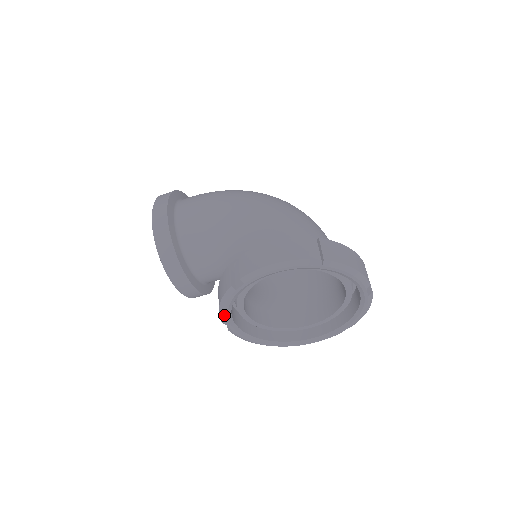
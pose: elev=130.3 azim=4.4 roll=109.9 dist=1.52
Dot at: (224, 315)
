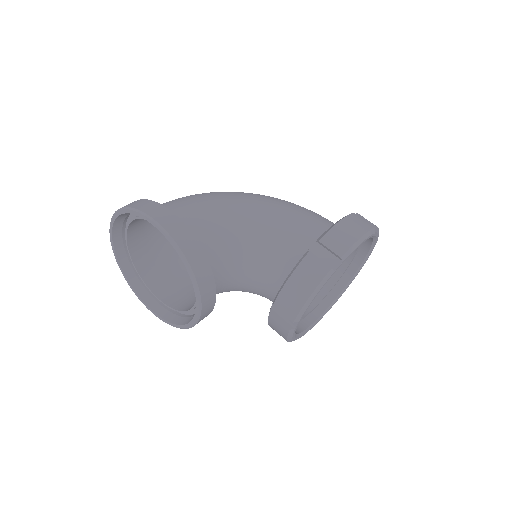
Dot at: (307, 308)
